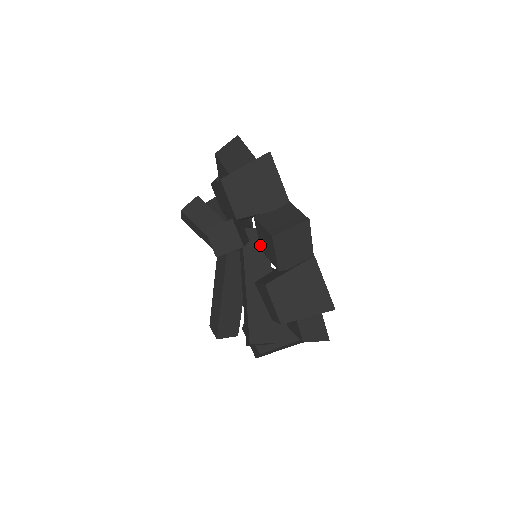
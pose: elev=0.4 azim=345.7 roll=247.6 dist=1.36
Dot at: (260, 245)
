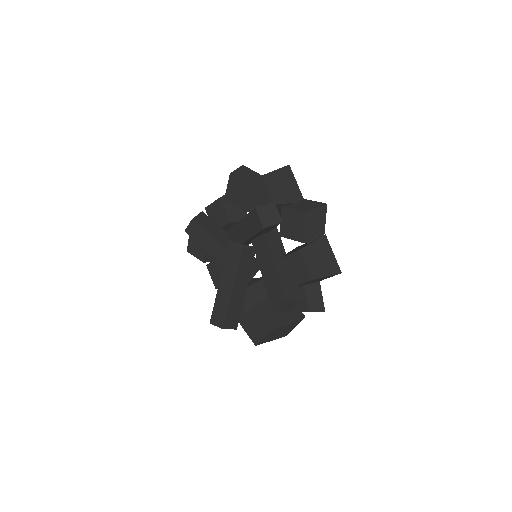
Dot at: (281, 231)
